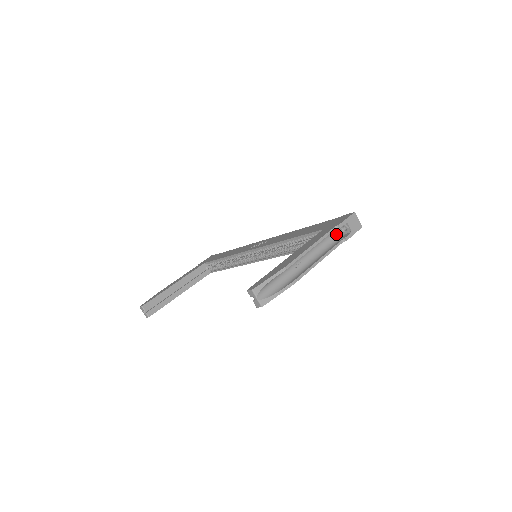
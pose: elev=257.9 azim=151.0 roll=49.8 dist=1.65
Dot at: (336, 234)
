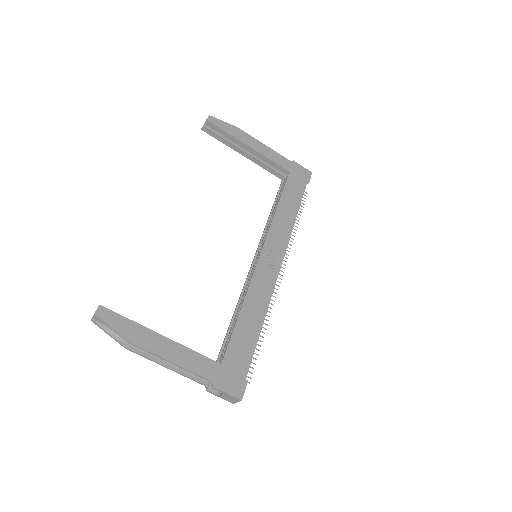
Dot at: occluded
